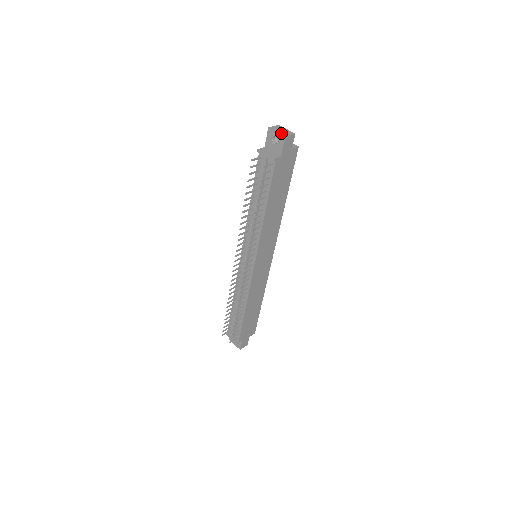
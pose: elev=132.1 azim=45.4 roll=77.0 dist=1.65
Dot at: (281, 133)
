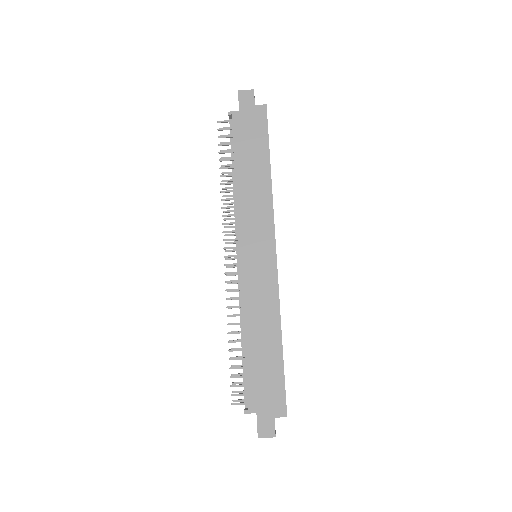
Dot at: occluded
